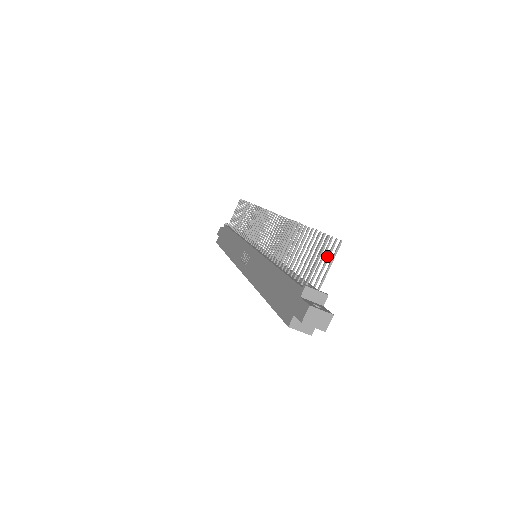
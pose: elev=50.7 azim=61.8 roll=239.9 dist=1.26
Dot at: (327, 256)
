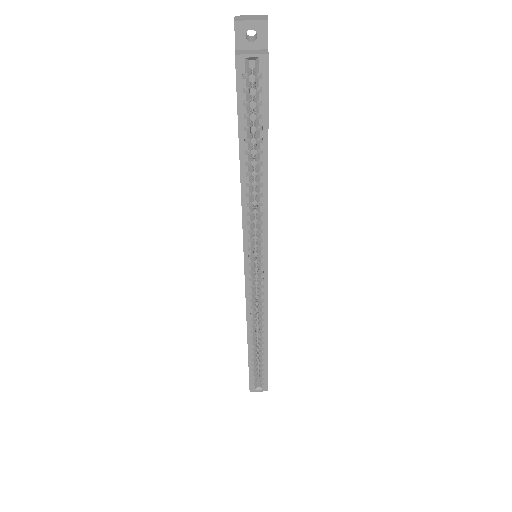
Dot at: occluded
